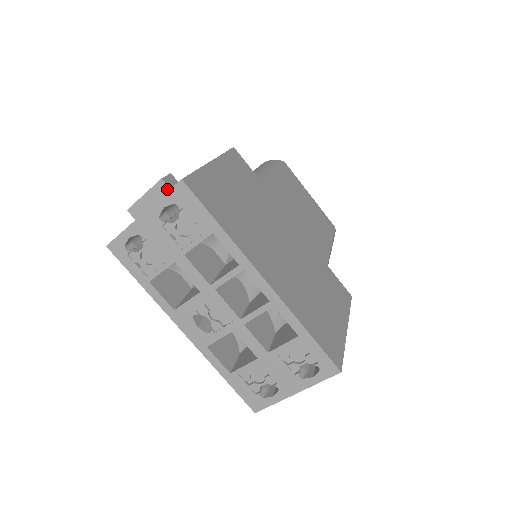
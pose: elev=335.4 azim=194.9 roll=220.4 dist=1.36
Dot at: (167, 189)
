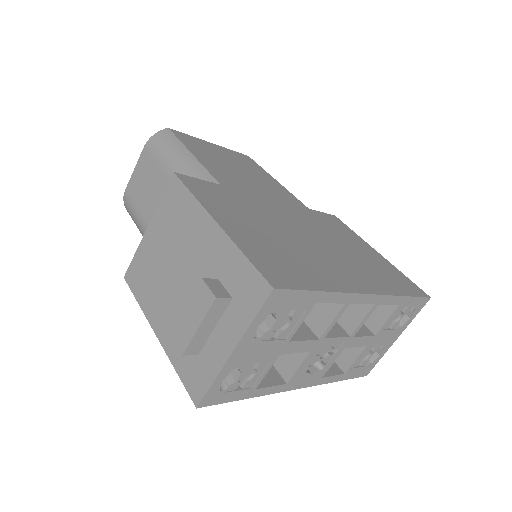
Dot at: (226, 301)
